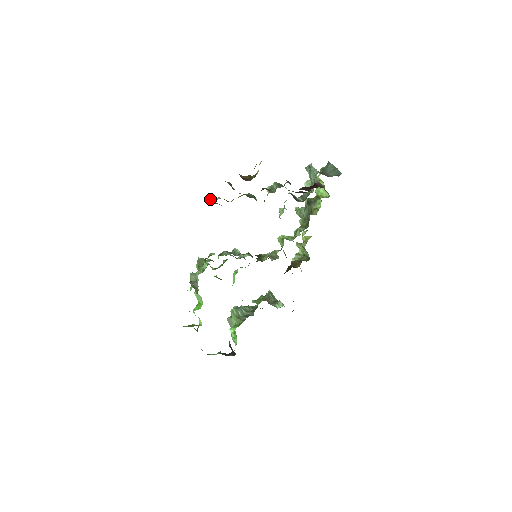
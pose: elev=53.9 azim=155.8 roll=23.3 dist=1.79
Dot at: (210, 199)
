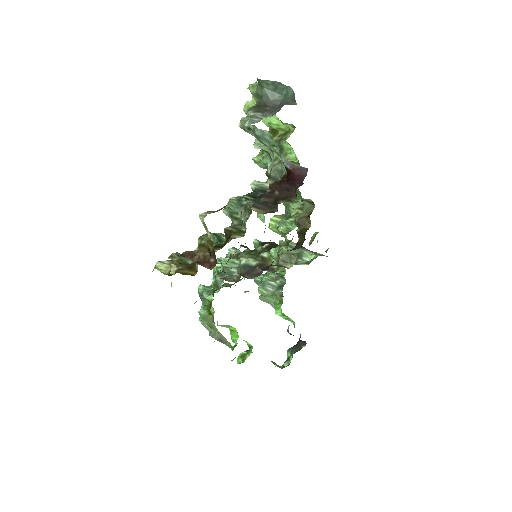
Dot at: (159, 266)
